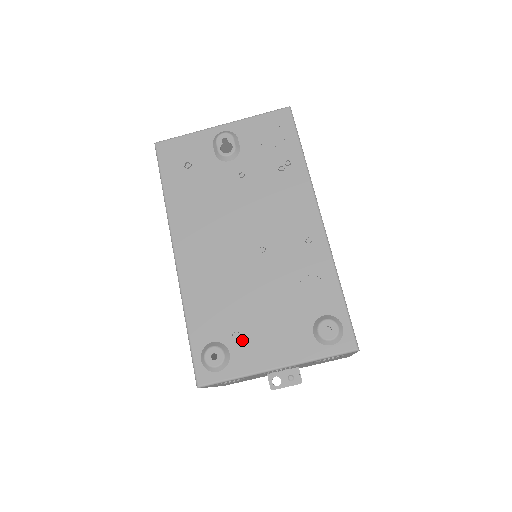
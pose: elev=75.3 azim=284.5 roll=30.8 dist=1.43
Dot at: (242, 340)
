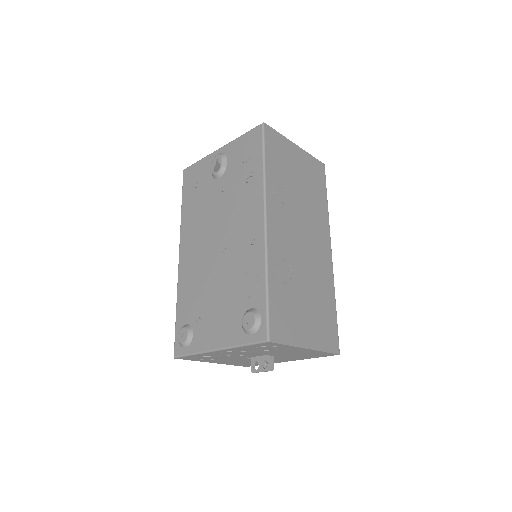
Dot at: (201, 324)
